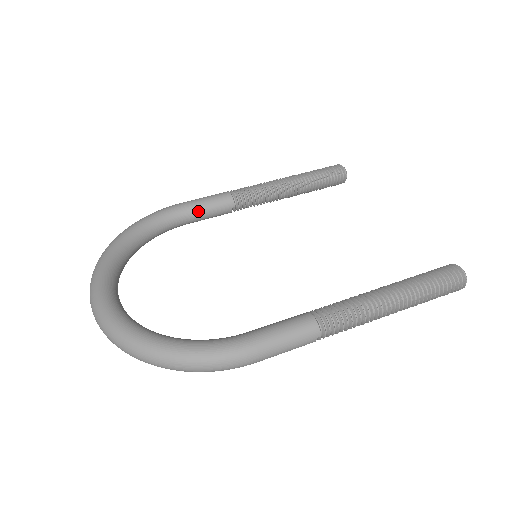
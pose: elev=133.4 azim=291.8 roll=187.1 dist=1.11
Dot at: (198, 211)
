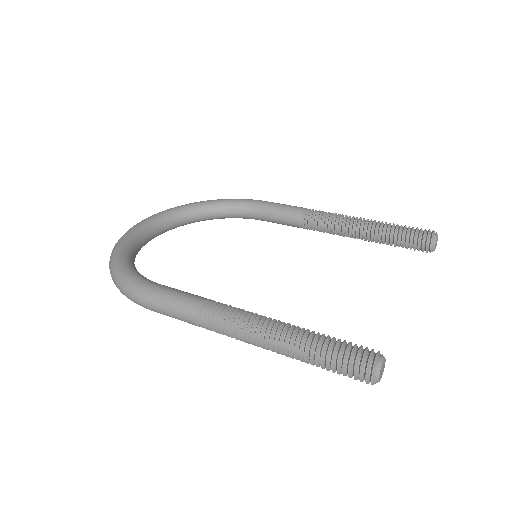
Dot at: (270, 212)
